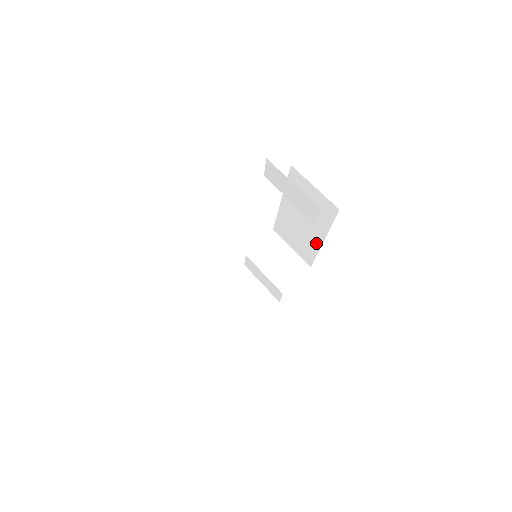
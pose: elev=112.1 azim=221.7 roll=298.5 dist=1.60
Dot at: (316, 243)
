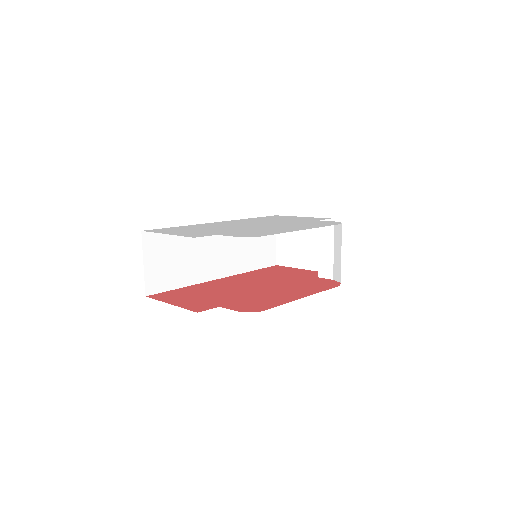
Dot at: occluded
